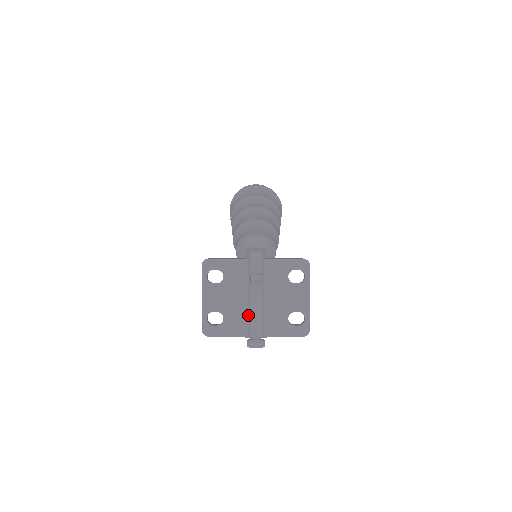
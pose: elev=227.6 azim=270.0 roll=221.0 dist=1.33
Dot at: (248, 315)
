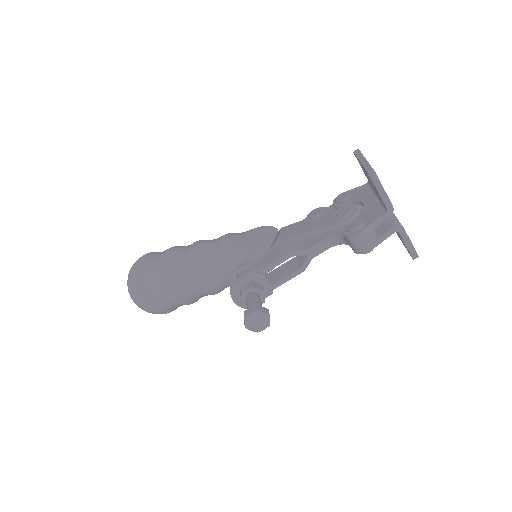
Dot at: occluded
